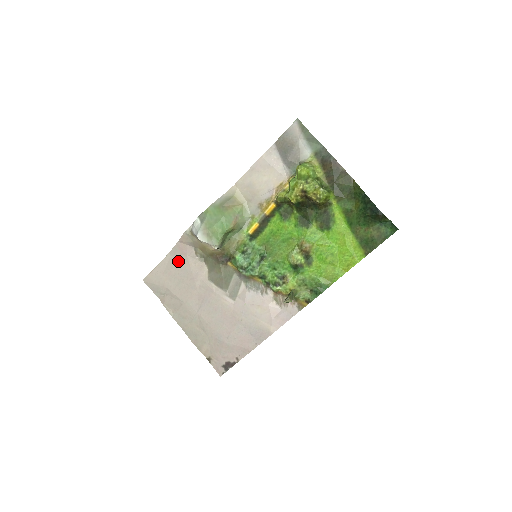
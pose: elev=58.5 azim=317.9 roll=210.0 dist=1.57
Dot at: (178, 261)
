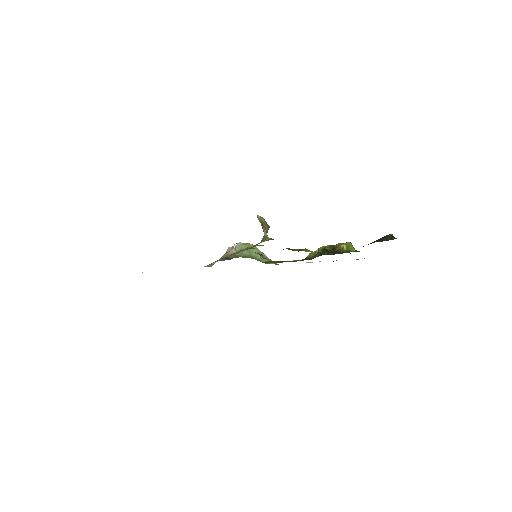
Dot at: occluded
